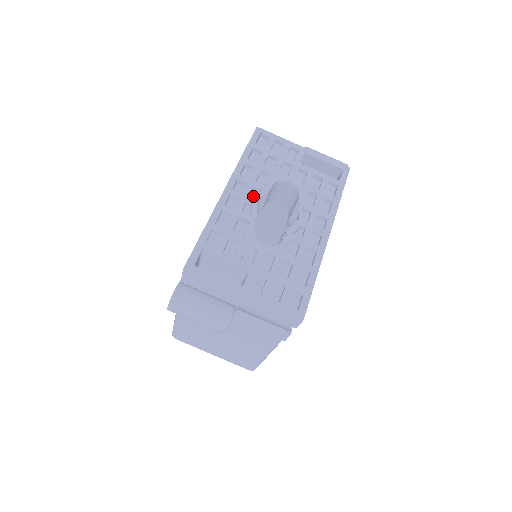
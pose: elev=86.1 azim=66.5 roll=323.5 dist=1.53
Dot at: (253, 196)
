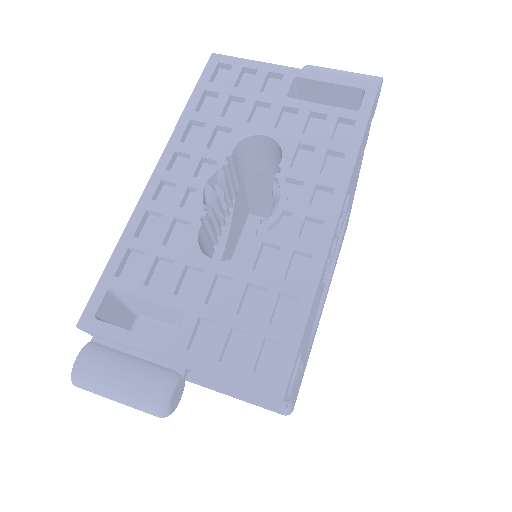
Dot at: (204, 174)
